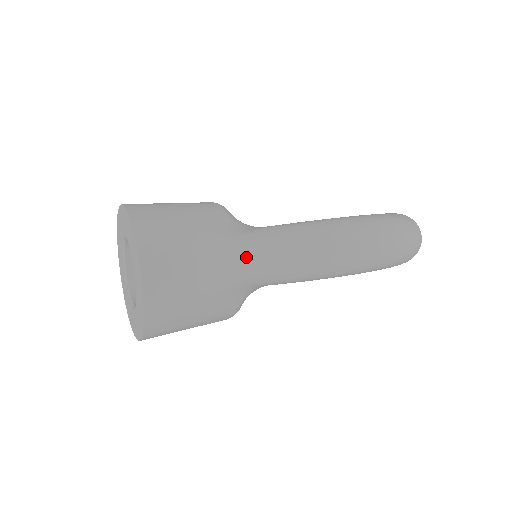
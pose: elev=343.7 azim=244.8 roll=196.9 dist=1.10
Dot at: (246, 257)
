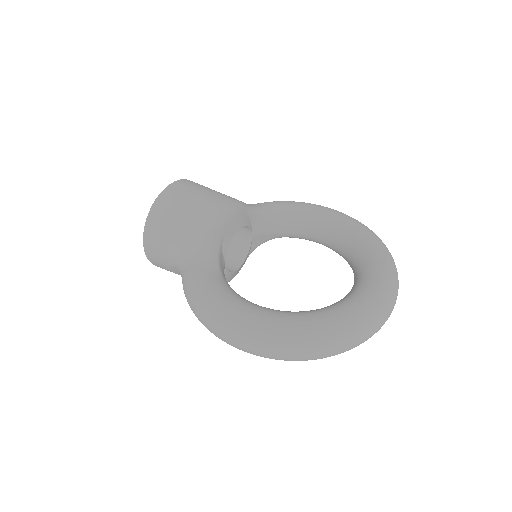
Dot at: (182, 282)
